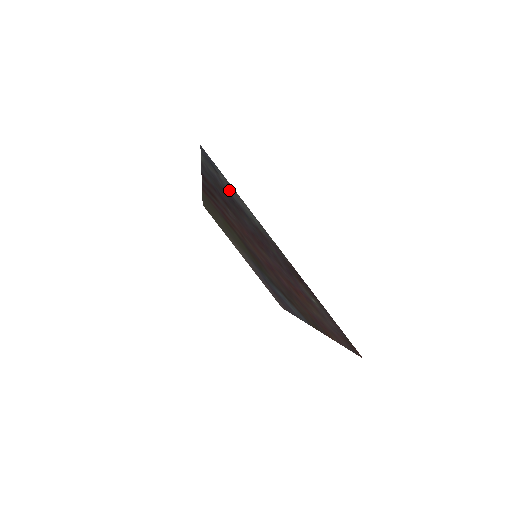
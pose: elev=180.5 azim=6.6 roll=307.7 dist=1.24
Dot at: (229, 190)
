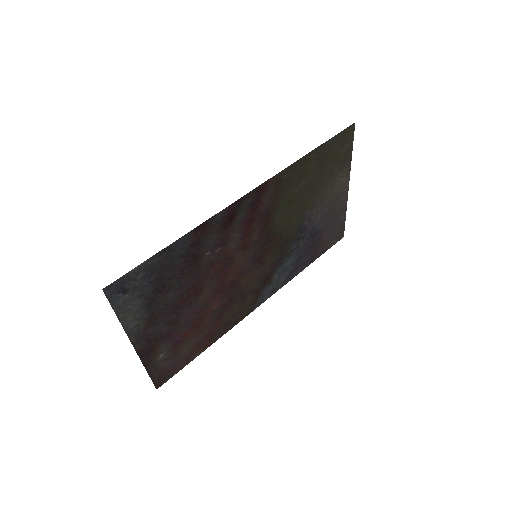
Dot at: (136, 298)
